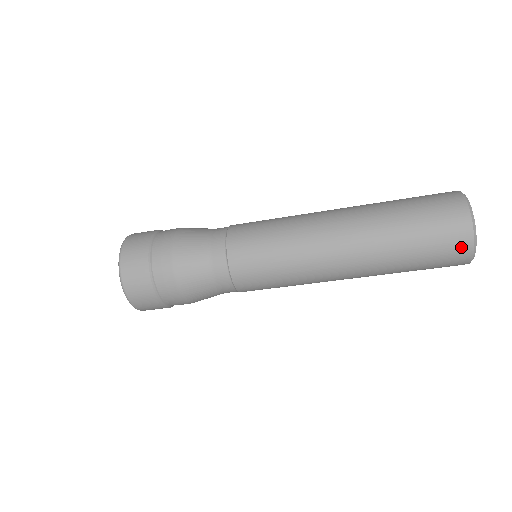
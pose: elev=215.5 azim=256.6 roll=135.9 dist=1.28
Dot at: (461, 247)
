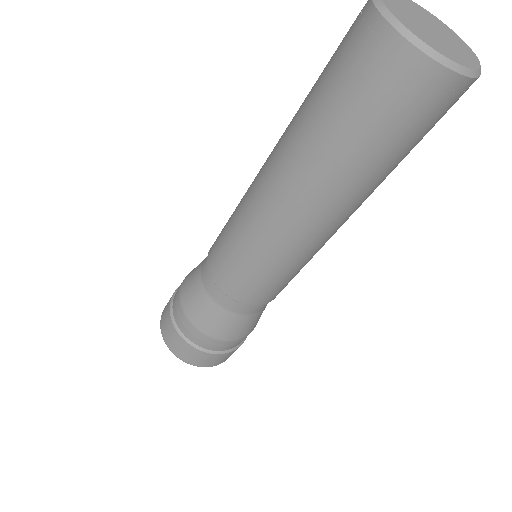
Dot at: (385, 55)
